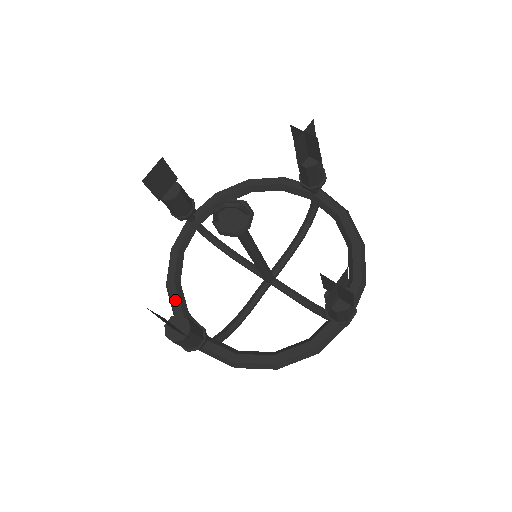
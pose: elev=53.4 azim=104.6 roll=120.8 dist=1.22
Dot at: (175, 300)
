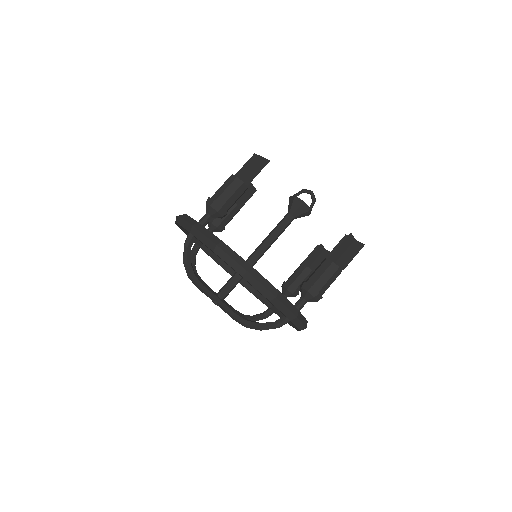
Dot at: occluded
